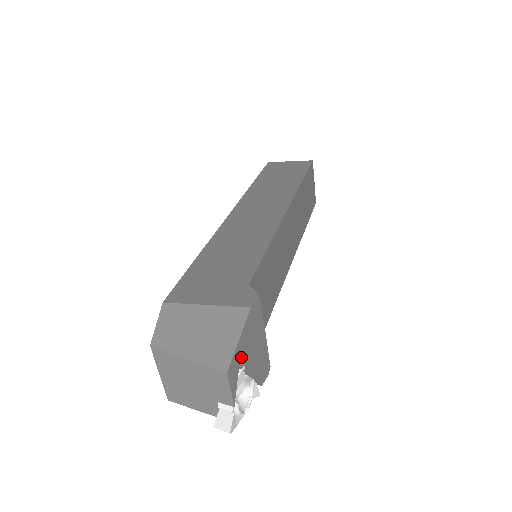
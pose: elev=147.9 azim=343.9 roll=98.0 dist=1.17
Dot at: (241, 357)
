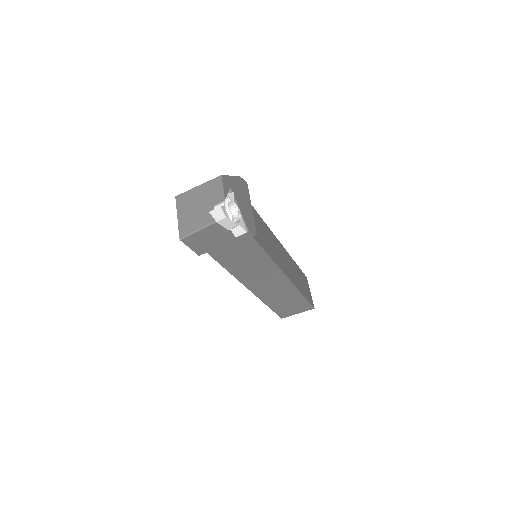
Dot at: (232, 186)
